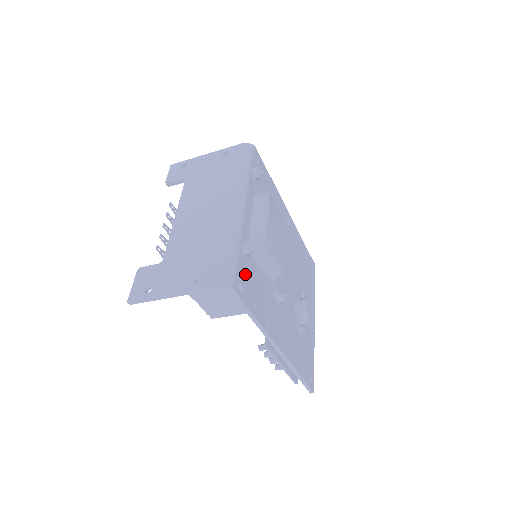
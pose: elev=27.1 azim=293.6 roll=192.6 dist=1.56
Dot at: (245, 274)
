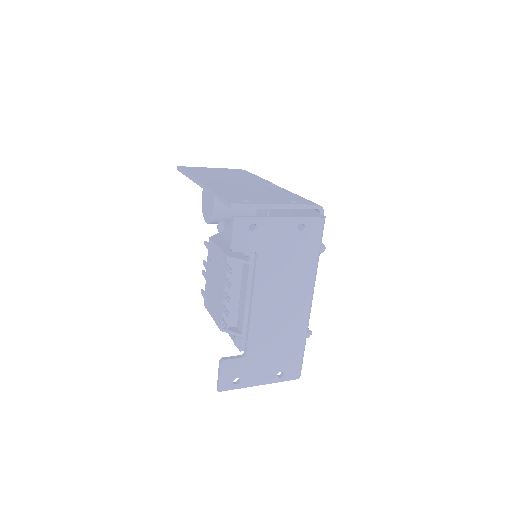
Dot at: occluded
